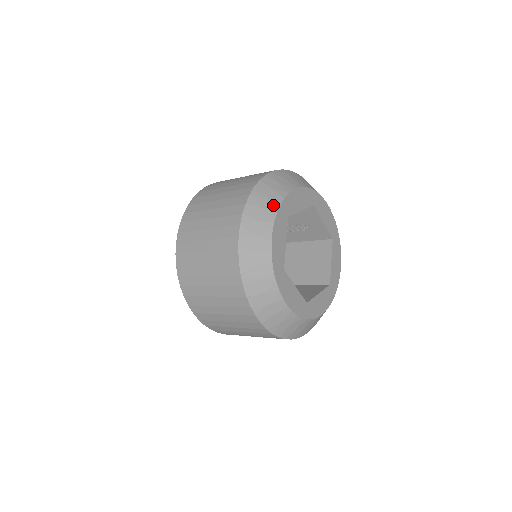
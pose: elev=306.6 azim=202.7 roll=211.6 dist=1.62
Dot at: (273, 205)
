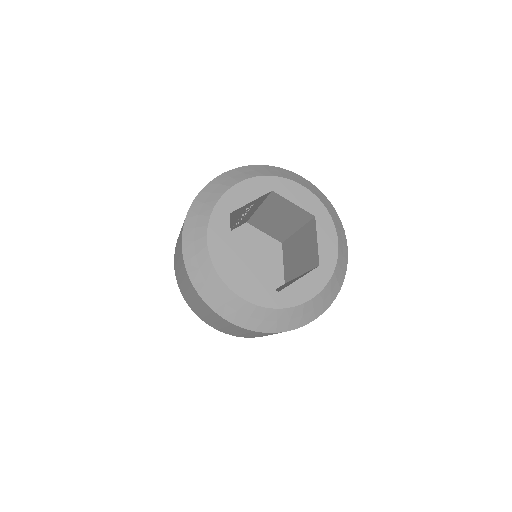
Dot at: (215, 281)
